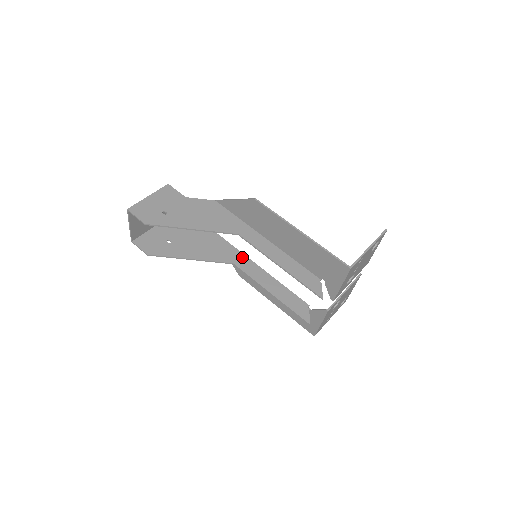
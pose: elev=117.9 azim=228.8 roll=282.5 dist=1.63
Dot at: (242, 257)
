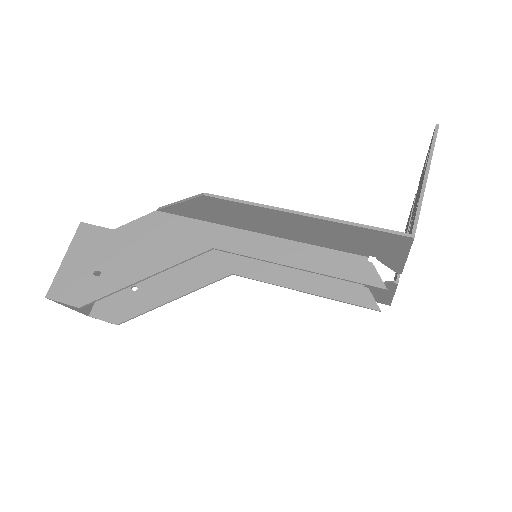
Dot at: (239, 257)
